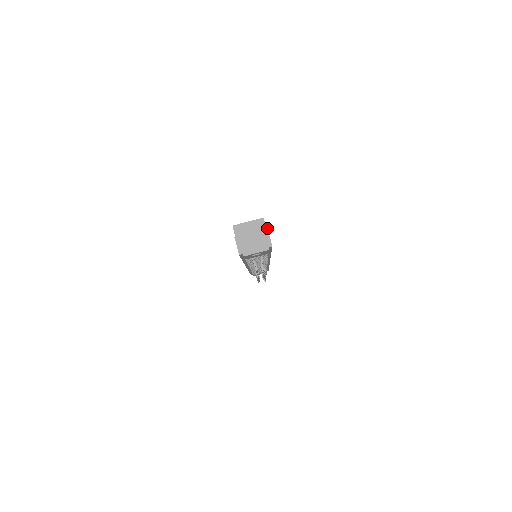
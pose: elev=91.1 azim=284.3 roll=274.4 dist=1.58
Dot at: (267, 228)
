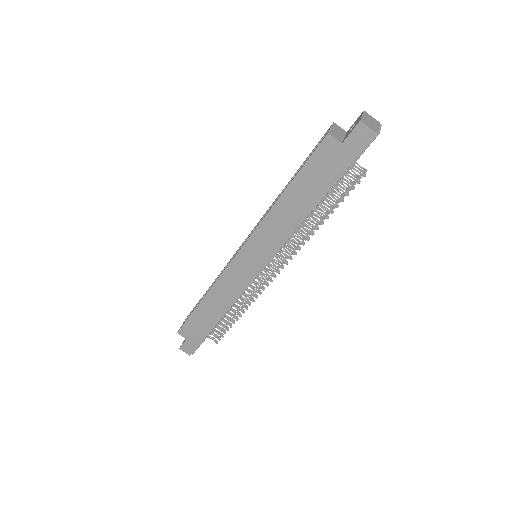
Dot at: occluded
